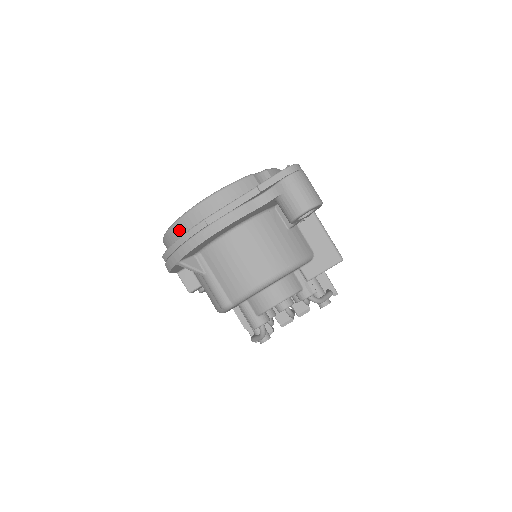
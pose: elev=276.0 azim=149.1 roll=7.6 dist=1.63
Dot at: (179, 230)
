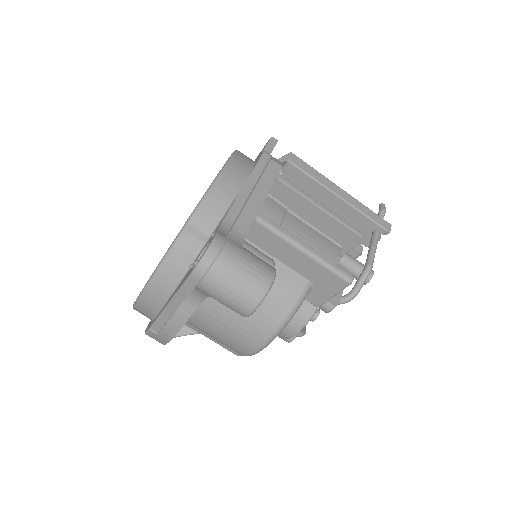
Dot at: occluded
